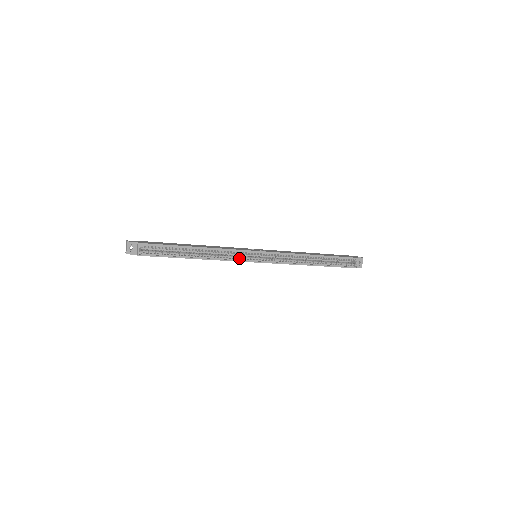
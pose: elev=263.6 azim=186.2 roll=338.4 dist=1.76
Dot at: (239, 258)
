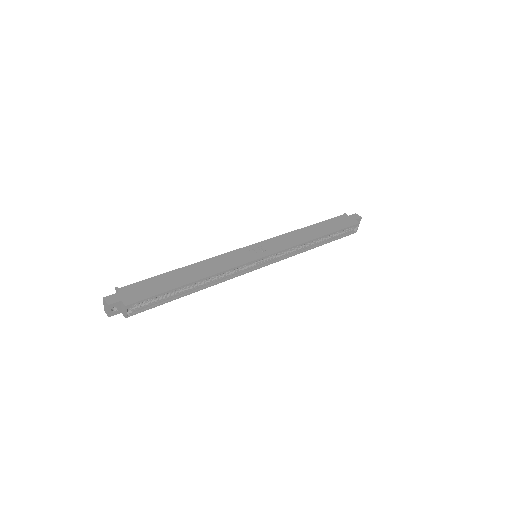
Dot at: (240, 269)
